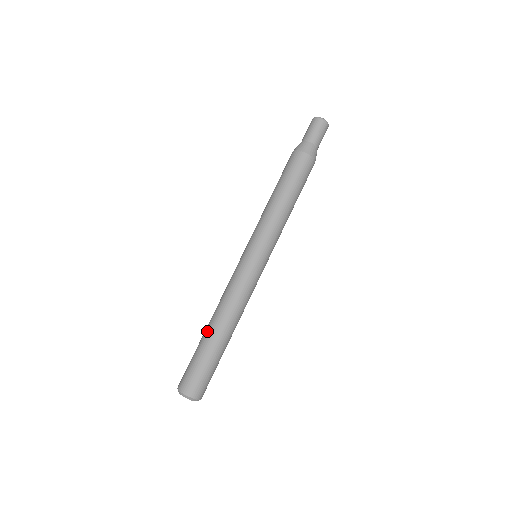
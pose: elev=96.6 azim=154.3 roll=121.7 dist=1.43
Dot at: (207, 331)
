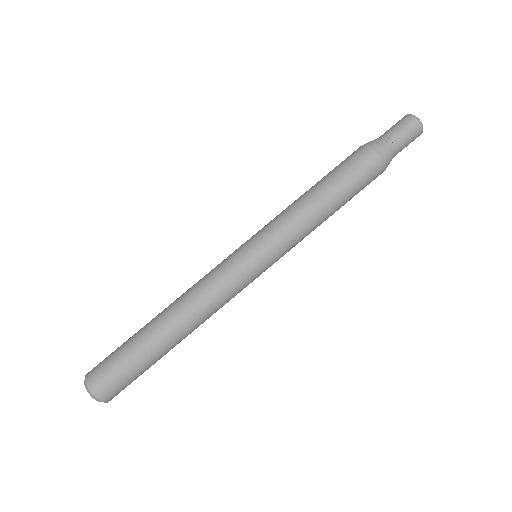
Dot at: (152, 319)
